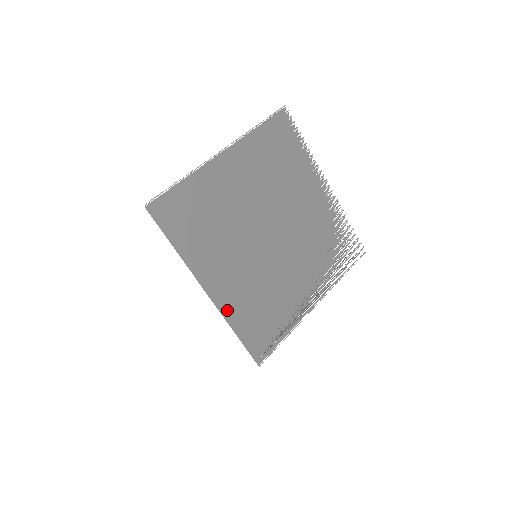
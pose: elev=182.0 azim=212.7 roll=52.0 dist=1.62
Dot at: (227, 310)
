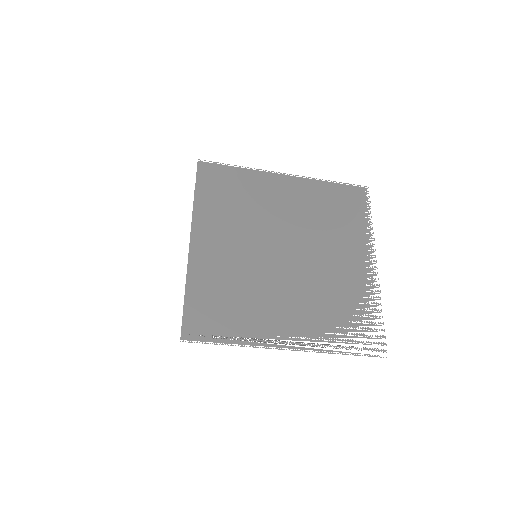
Dot at: (194, 269)
